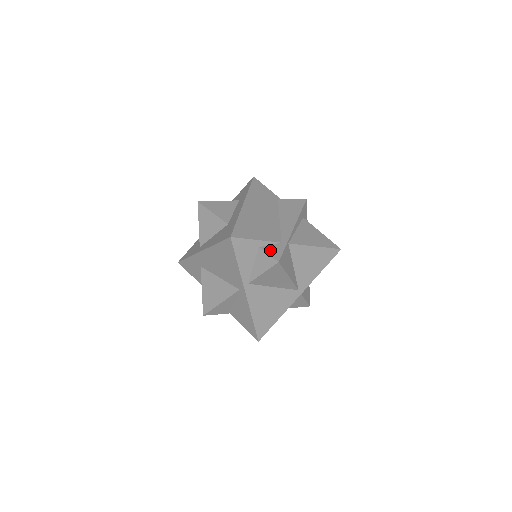
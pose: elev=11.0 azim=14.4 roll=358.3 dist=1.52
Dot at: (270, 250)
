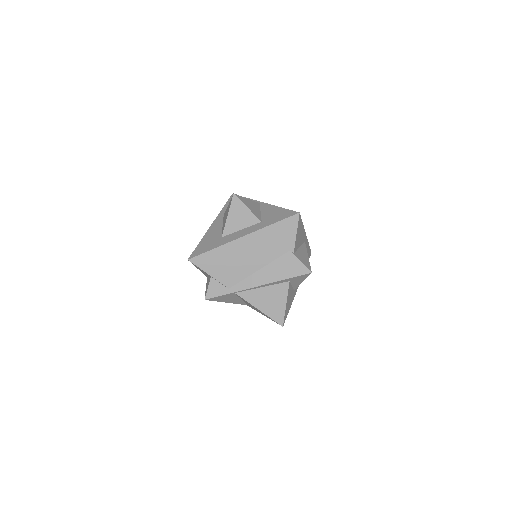
Dot at: (213, 286)
